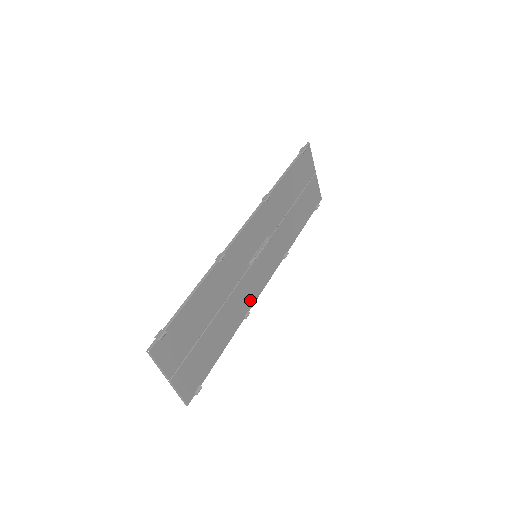
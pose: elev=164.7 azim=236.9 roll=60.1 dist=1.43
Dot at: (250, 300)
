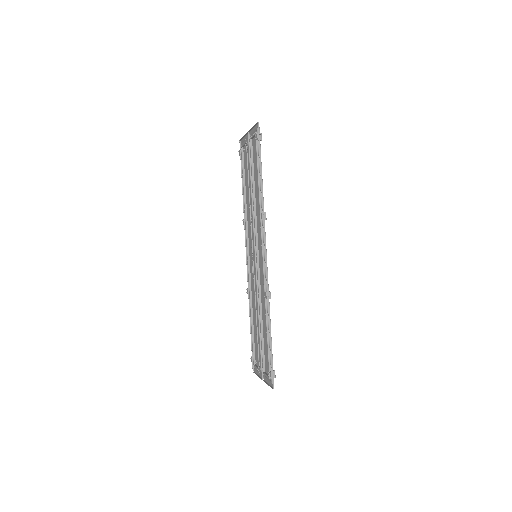
Dot at: (251, 281)
